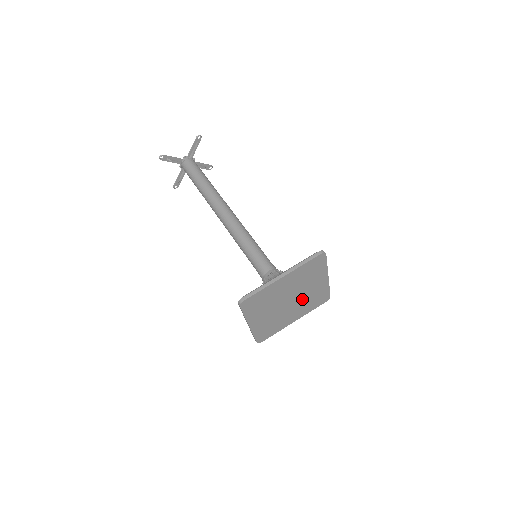
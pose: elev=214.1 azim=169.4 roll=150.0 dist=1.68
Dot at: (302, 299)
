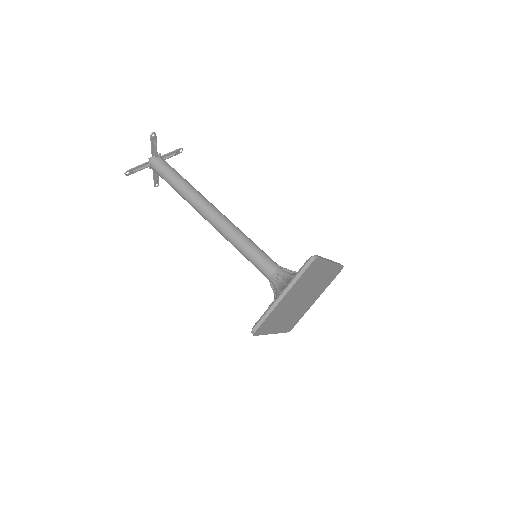
Dot at: (314, 288)
